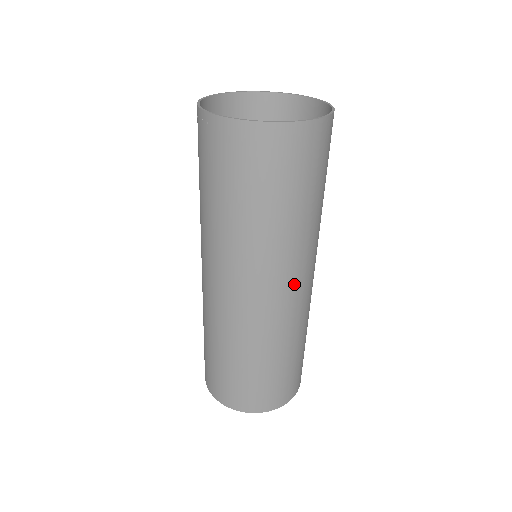
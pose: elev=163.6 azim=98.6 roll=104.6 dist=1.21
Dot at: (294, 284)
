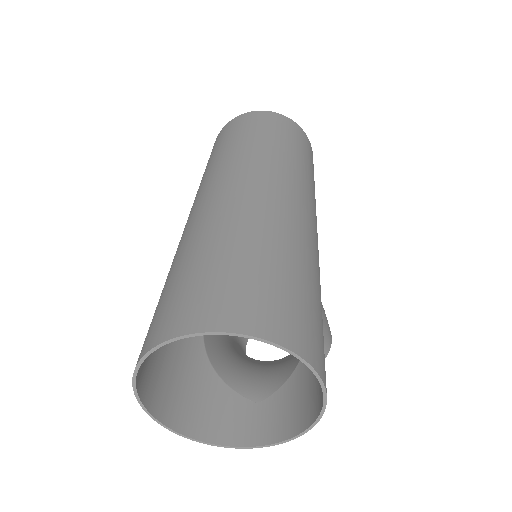
Dot at: (265, 180)
